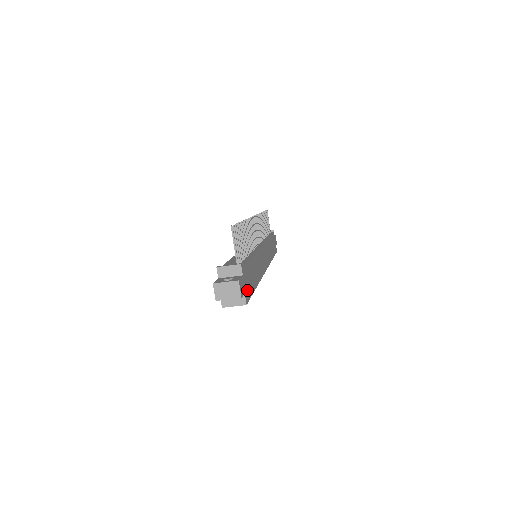
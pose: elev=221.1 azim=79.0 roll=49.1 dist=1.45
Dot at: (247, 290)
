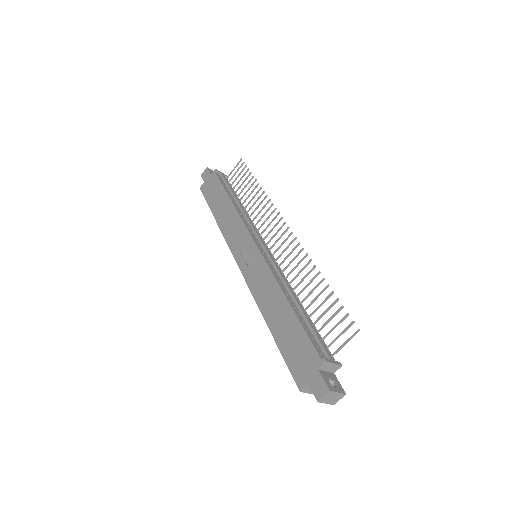
Dot at: occluded
